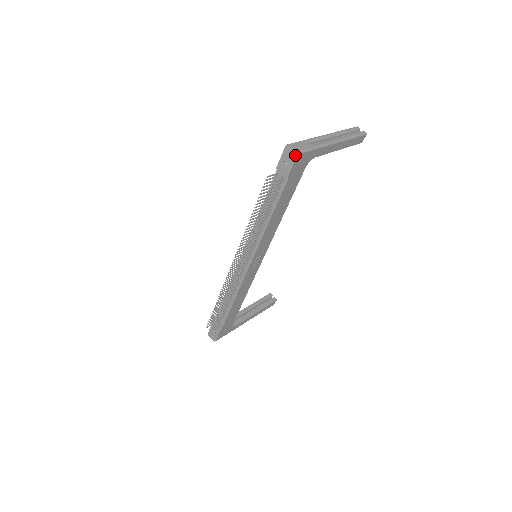
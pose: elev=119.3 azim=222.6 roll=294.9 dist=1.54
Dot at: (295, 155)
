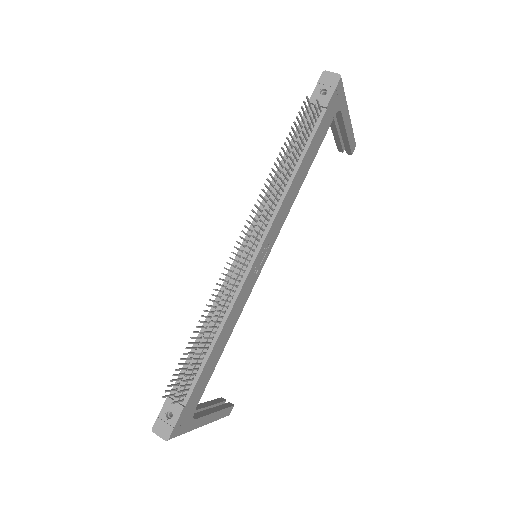
Dot at: (337, 78)
